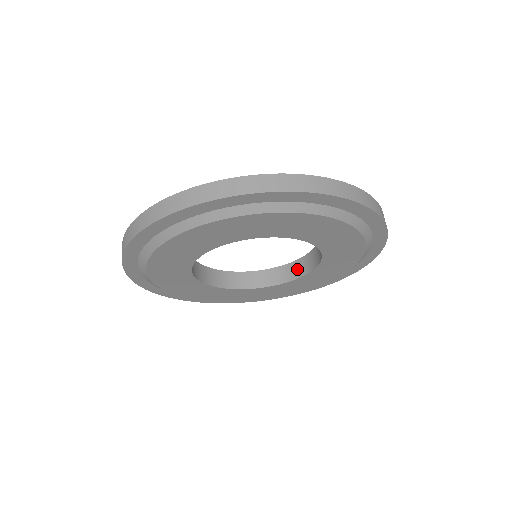
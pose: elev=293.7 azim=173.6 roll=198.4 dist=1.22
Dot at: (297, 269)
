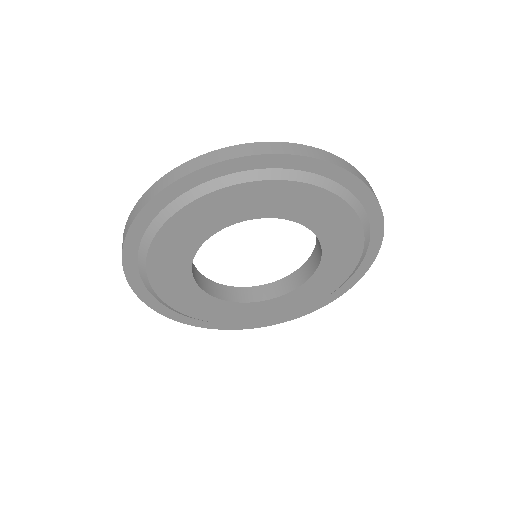
Dot at: (315, 259)
